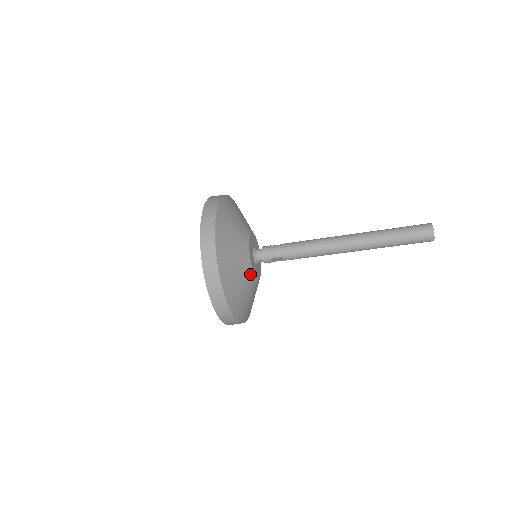
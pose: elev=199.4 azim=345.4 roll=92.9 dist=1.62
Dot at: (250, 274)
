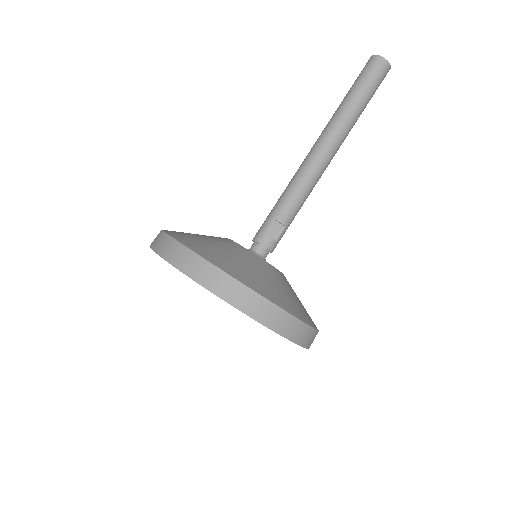
Dot at: (241, 249)
